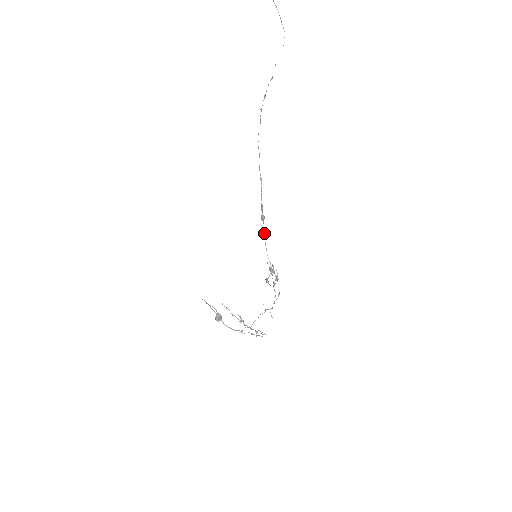
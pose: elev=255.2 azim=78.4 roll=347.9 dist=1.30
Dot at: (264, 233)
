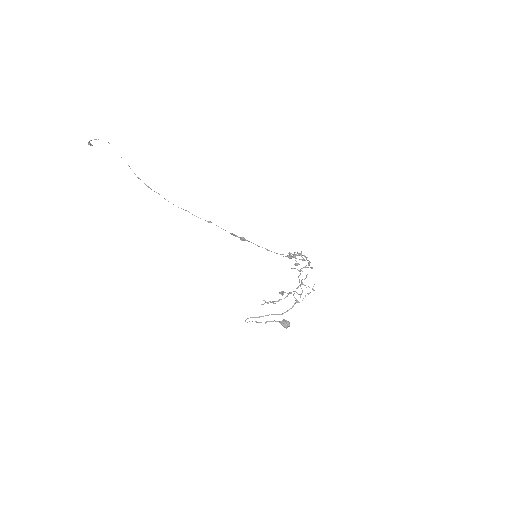
Dot at: occluded
